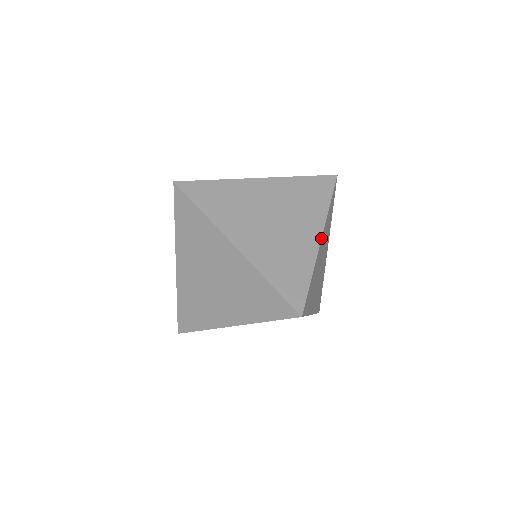
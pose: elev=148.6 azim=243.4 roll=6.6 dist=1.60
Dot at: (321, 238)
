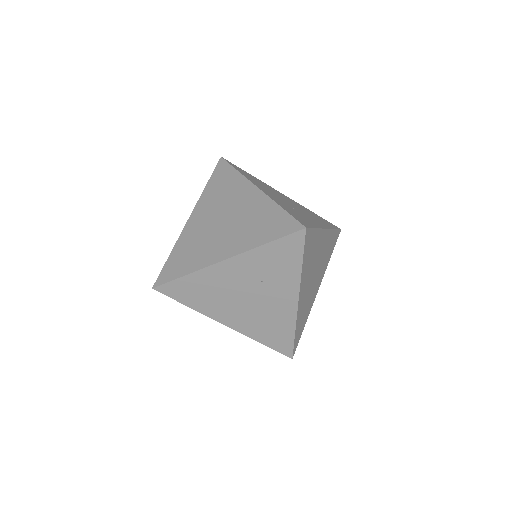
Dot at: (326, 228)
